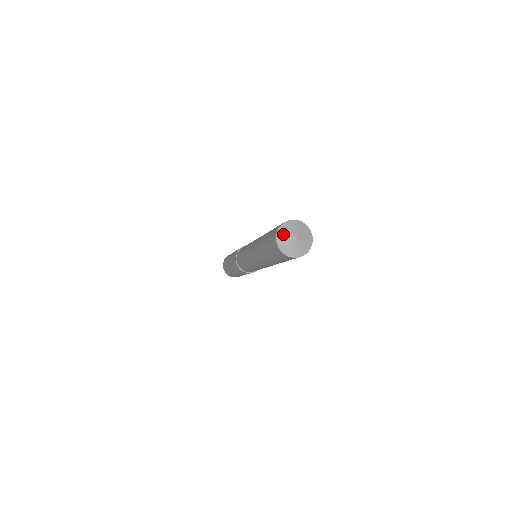
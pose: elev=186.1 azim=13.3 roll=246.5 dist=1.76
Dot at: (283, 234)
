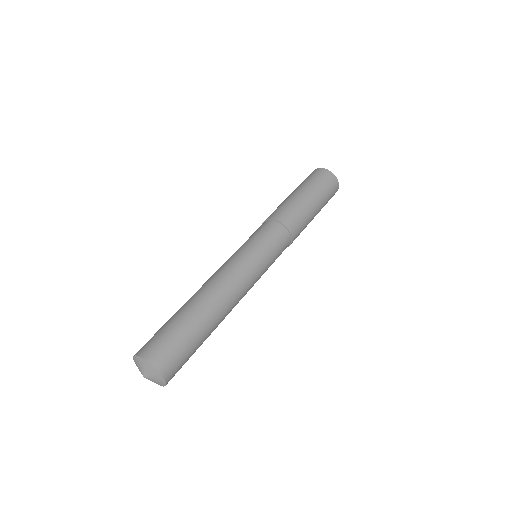
Dot at: (139, 370)
